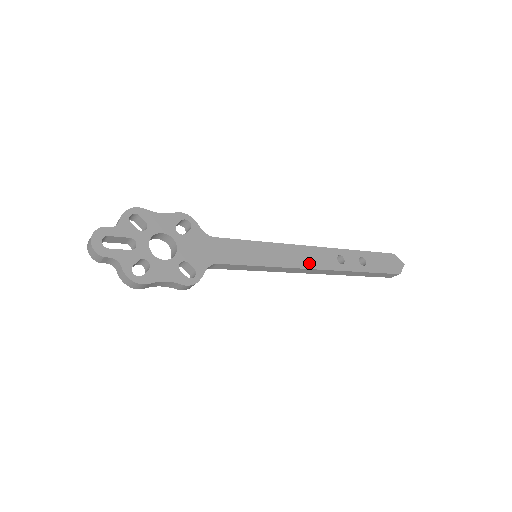
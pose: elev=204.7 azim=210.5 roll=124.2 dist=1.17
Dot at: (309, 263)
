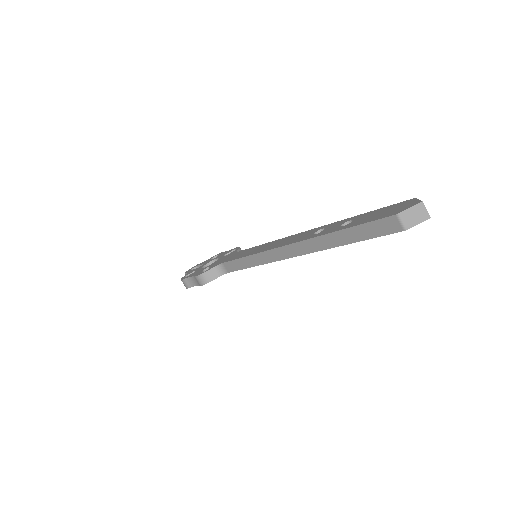
Dot at: (283, 244)
